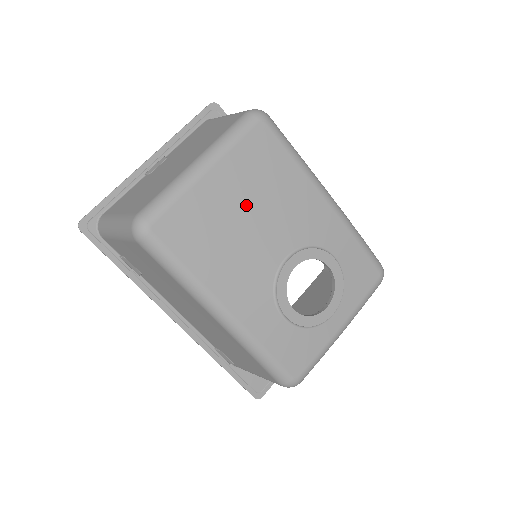
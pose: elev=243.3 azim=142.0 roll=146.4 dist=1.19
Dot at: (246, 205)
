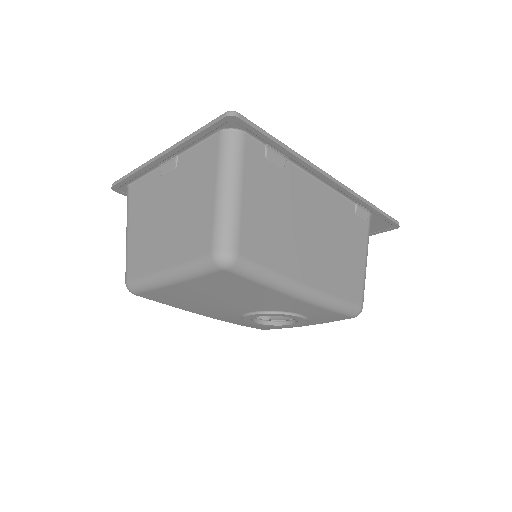
Dot at: (212, 296)
